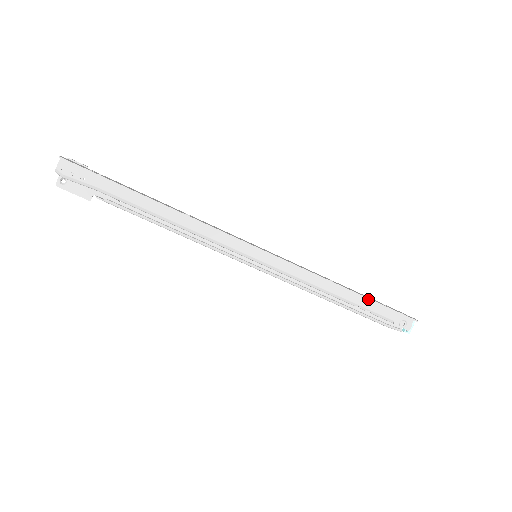
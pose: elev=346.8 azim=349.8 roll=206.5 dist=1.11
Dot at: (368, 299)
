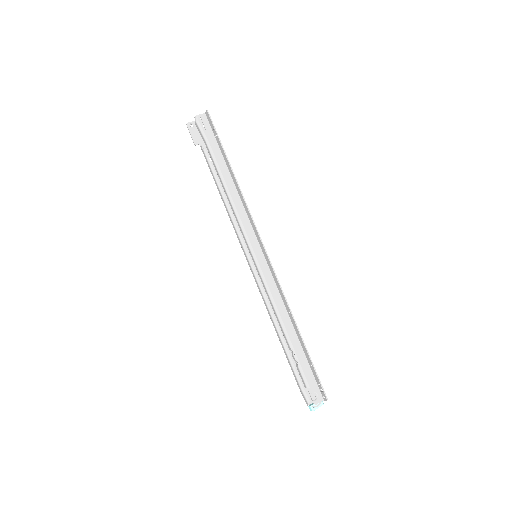
Dot at: (305, 347)
